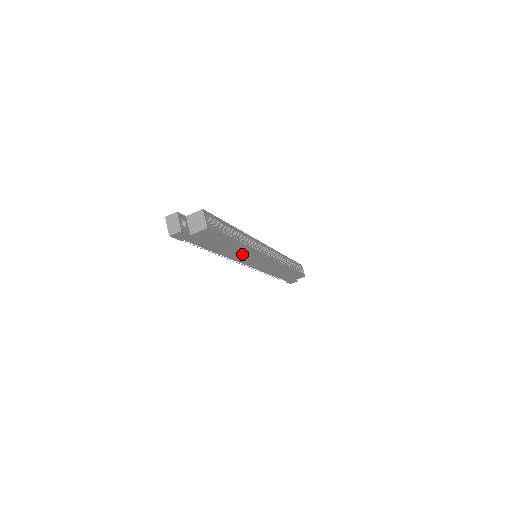
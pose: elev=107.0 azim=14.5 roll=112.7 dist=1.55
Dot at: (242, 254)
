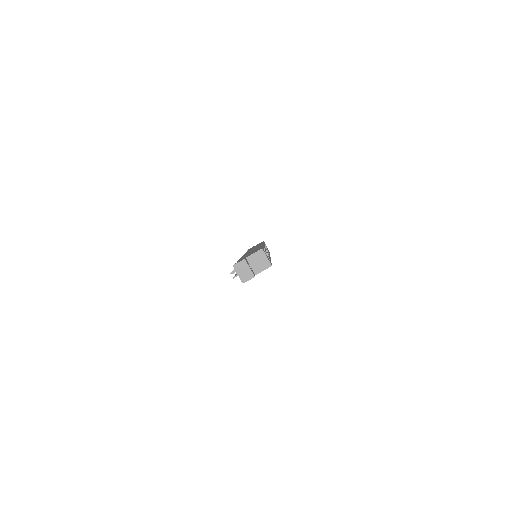
Dot at: occluded
